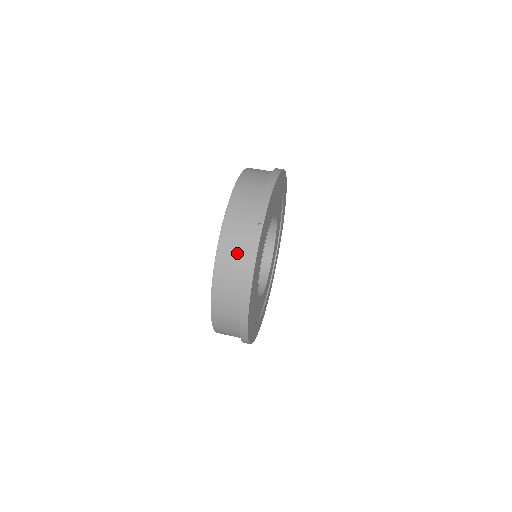
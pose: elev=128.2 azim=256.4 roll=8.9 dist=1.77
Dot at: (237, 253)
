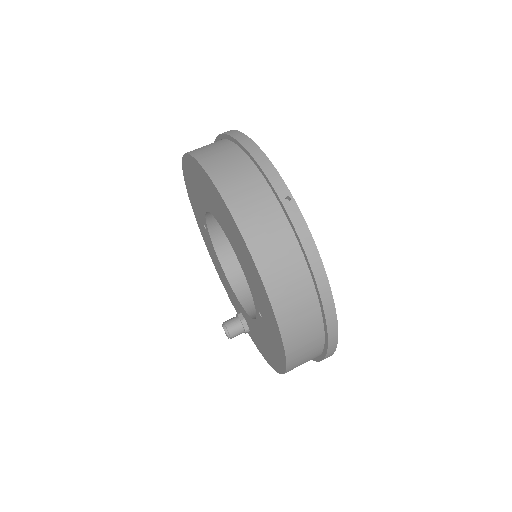
Dot at: (285, 253)
